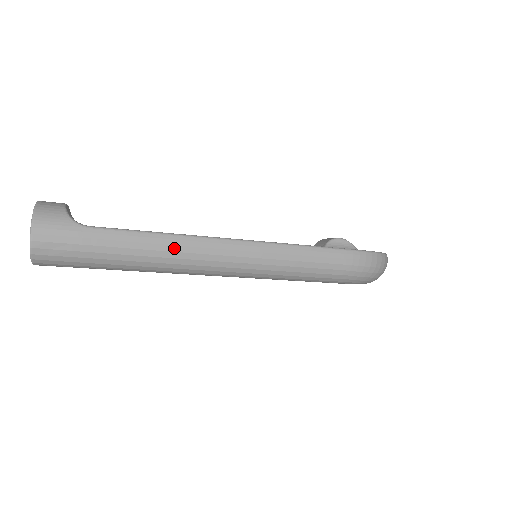
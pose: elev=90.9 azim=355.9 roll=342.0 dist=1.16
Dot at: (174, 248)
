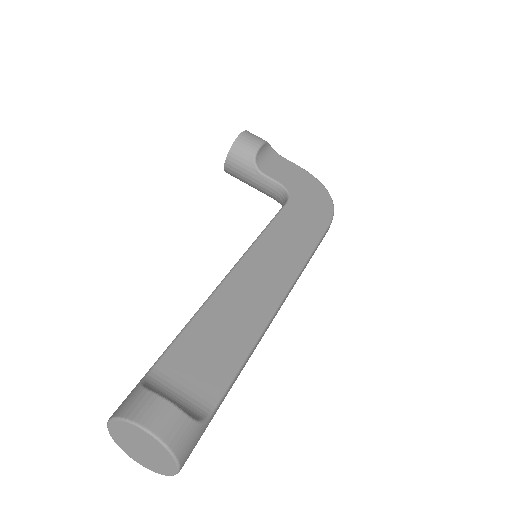
Dot at: (256, 346)
